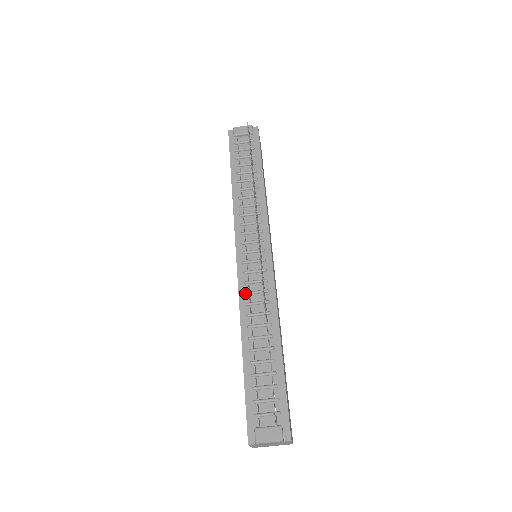
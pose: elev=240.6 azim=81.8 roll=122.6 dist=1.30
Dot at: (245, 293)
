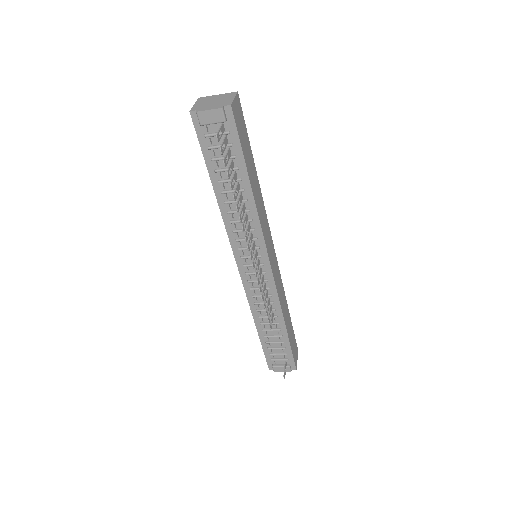
Dot at: (252, 297)
